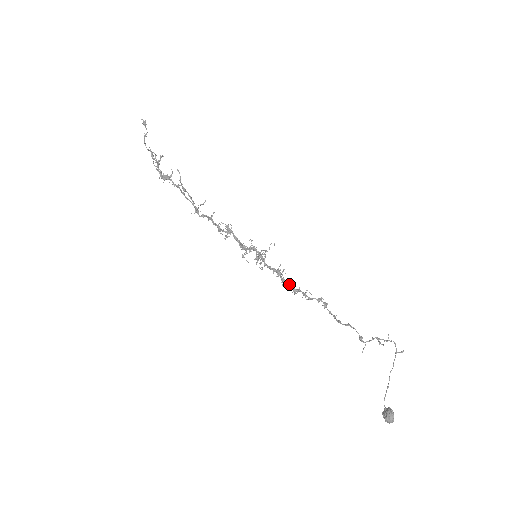
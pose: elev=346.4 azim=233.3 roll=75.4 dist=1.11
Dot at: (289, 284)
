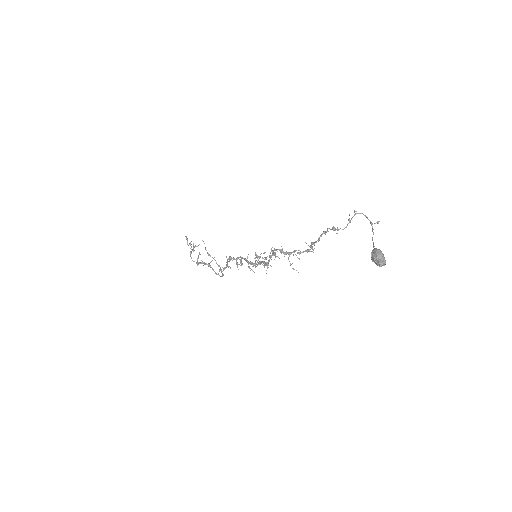
Dot at: (278, 249)
